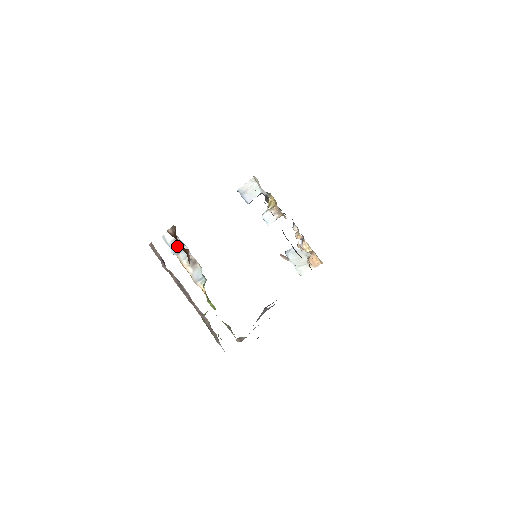
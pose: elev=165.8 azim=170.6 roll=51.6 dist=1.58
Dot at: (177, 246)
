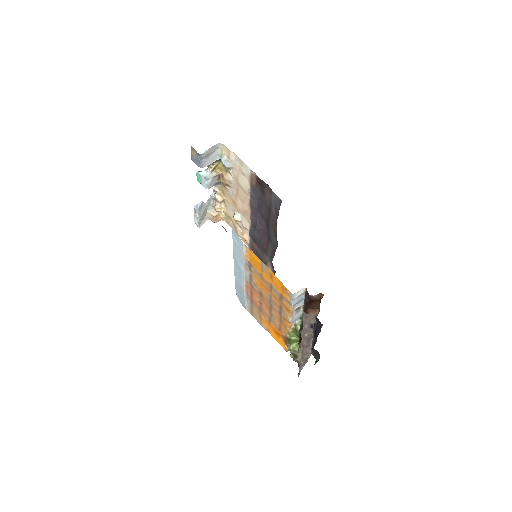
Dot at: (299, 300)
